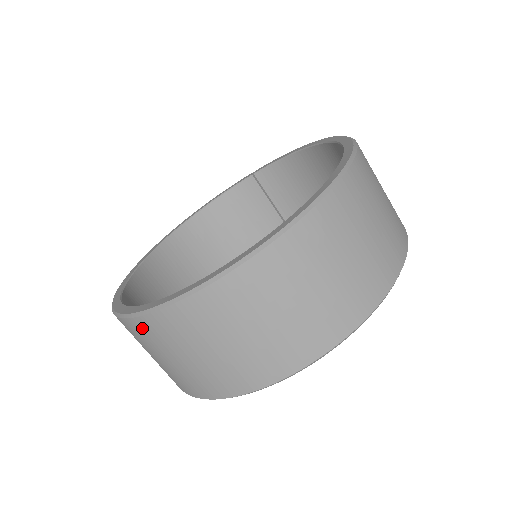
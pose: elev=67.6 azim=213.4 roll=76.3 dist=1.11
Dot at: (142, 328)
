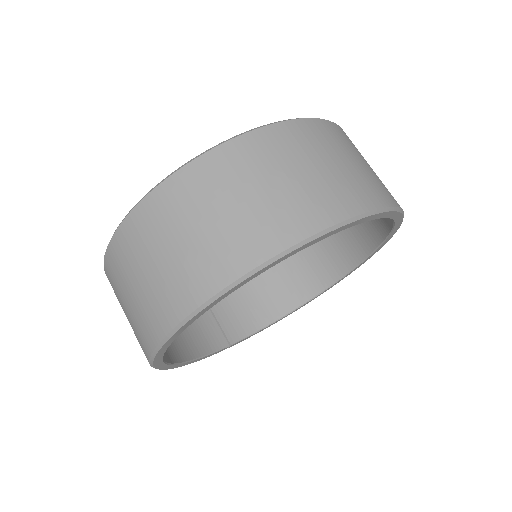
Dot at: (252, 145)
